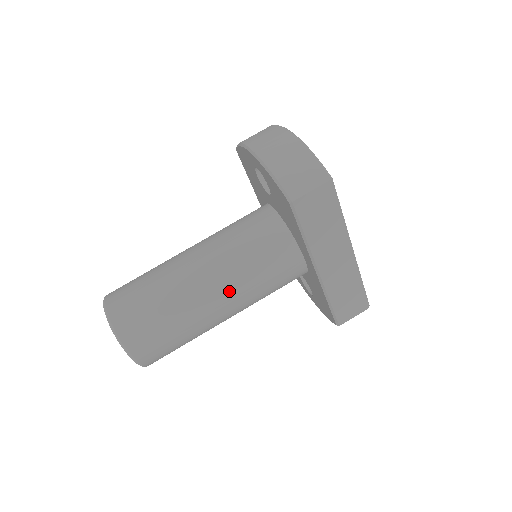
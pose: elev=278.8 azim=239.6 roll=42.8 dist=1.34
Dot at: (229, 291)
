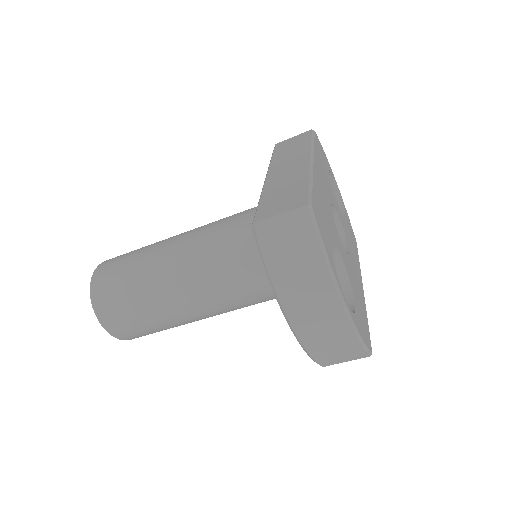
Dot at: occluded
